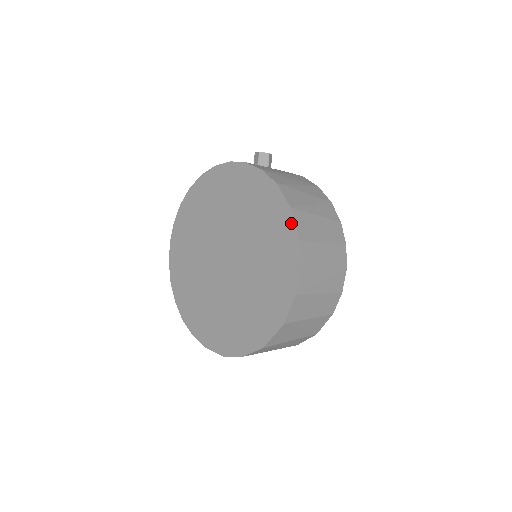
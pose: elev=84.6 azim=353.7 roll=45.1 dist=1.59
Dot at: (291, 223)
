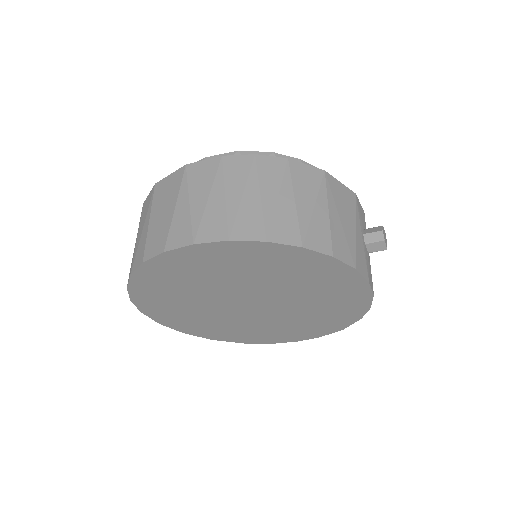
Dot at: (330, 332)
